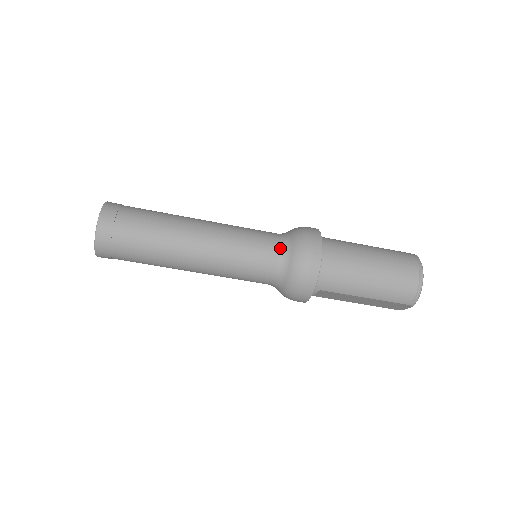
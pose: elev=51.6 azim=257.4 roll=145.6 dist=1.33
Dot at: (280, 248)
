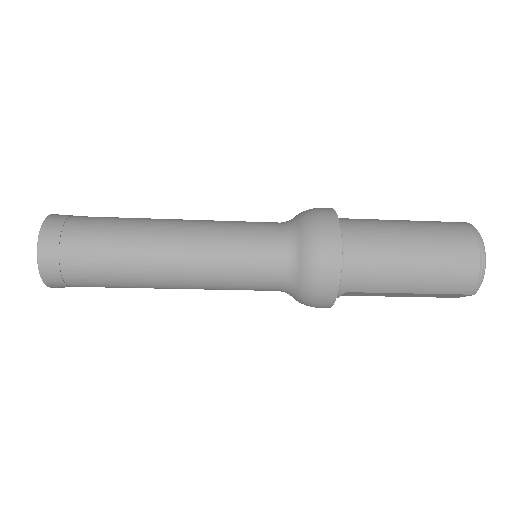
Dot at: (285, 245)
